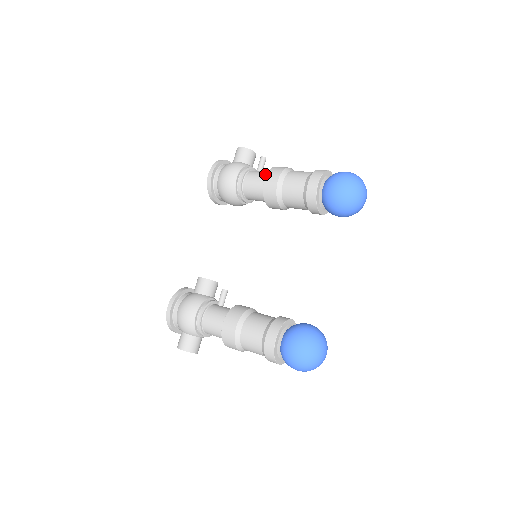
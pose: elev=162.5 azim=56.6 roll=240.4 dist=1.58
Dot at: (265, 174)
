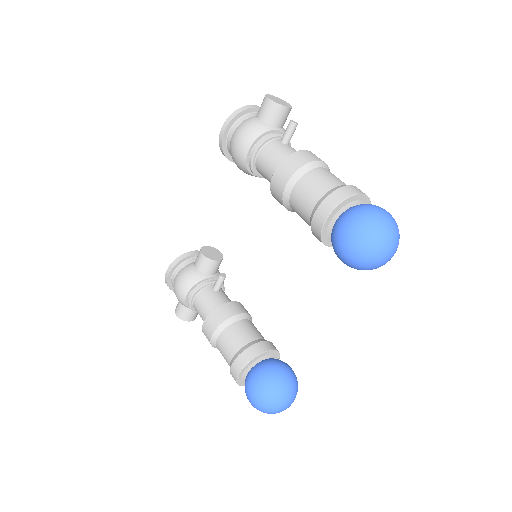
Dot at: (281, 159)
